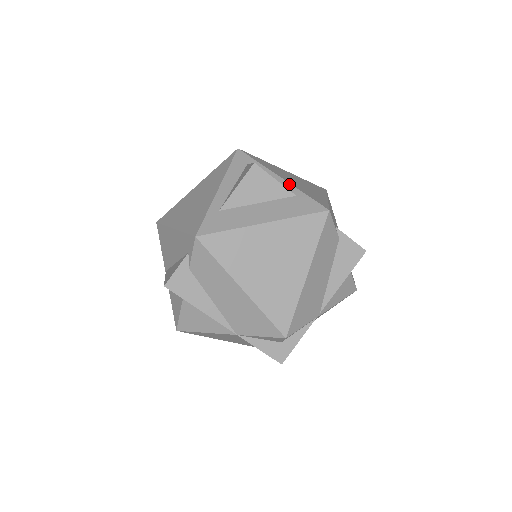
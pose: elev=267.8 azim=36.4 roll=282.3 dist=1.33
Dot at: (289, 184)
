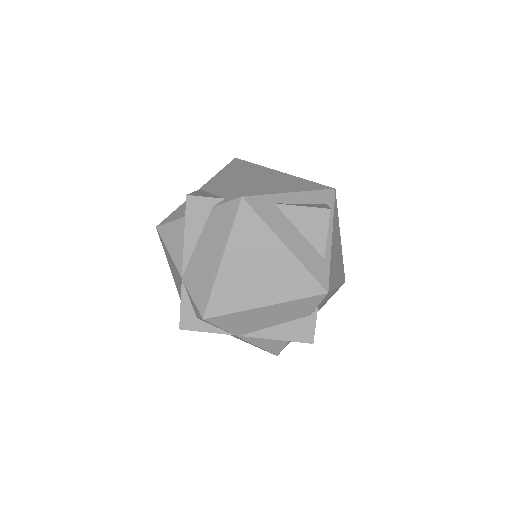
Dot at: (330, 248)
